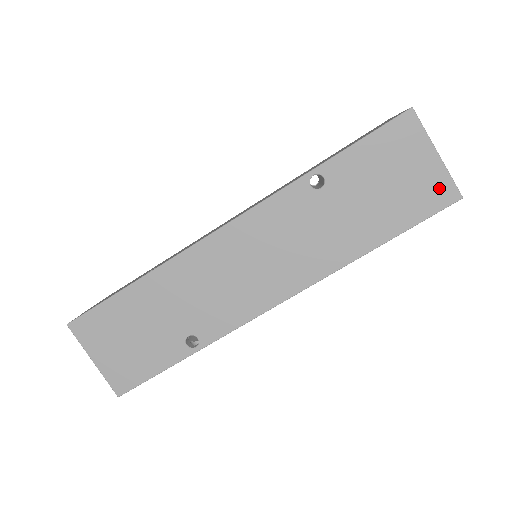
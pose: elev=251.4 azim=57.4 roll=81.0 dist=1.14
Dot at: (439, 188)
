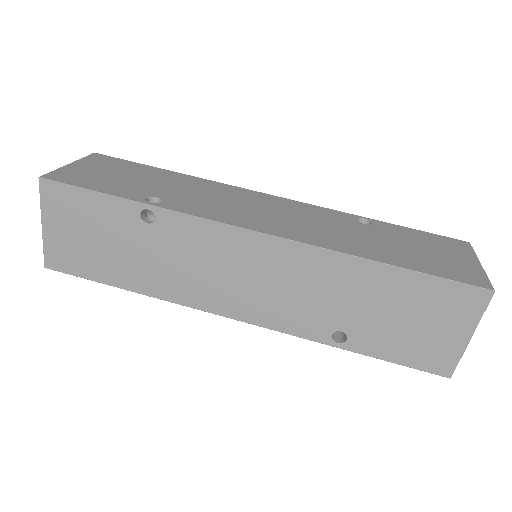
Dot at: (472, 275)
